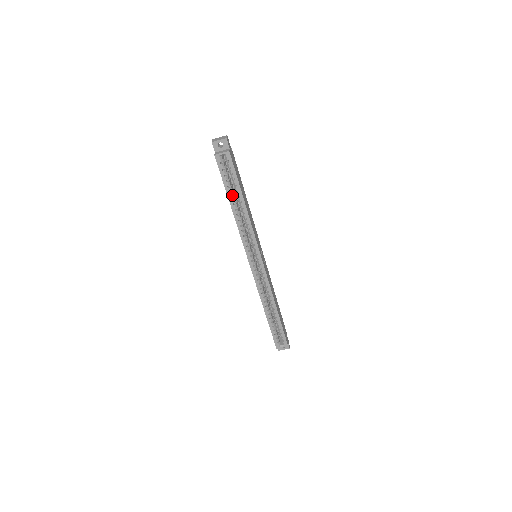
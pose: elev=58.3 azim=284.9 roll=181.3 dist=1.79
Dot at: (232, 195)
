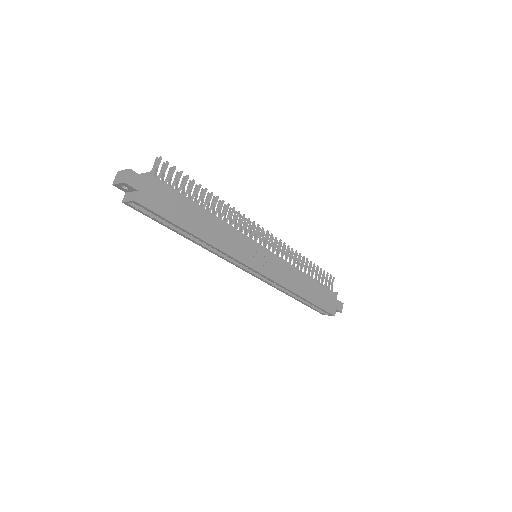
Dot at: (176, 229)
